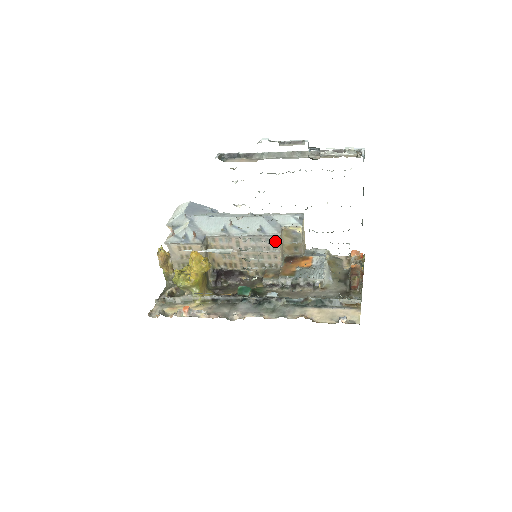
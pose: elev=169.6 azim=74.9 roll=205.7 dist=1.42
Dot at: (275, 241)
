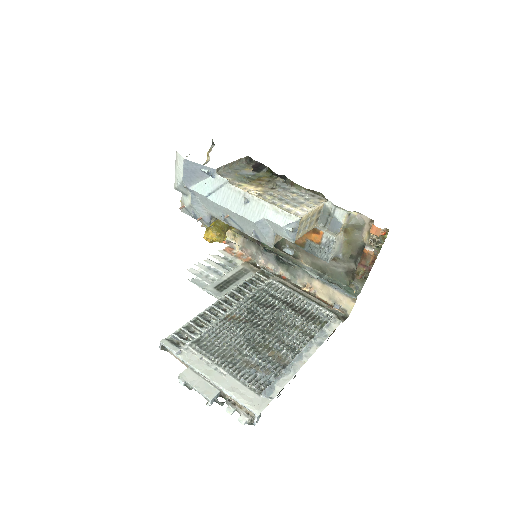
Dot at: occluded
